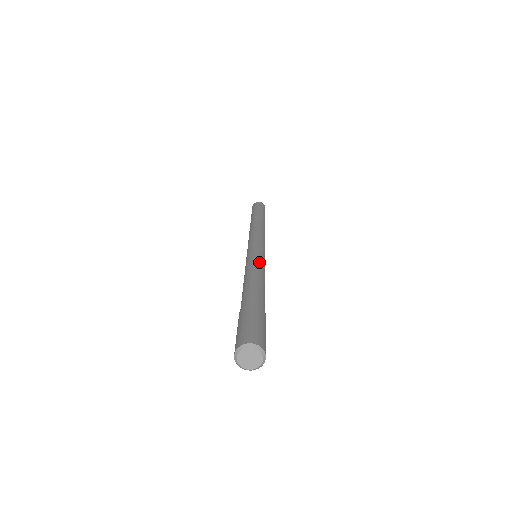
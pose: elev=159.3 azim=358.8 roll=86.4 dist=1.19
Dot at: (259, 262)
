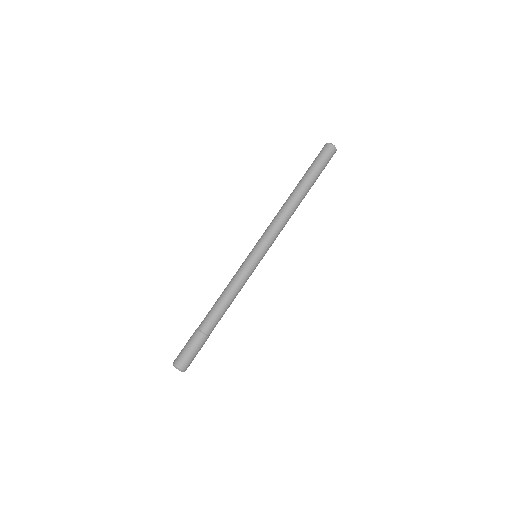
Dot at: (245, 282)
